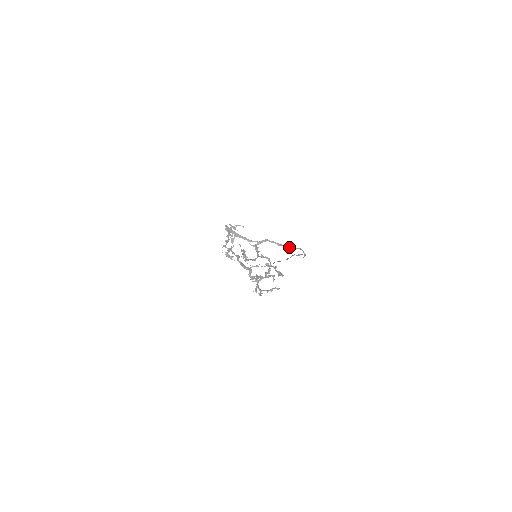
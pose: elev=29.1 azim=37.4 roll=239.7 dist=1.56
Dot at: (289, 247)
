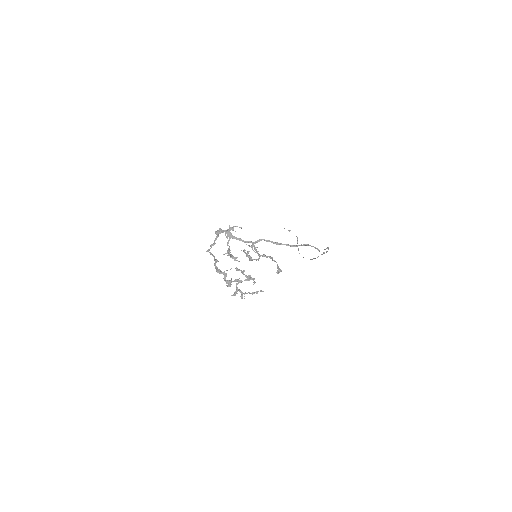
Dot at: (290, 245)
